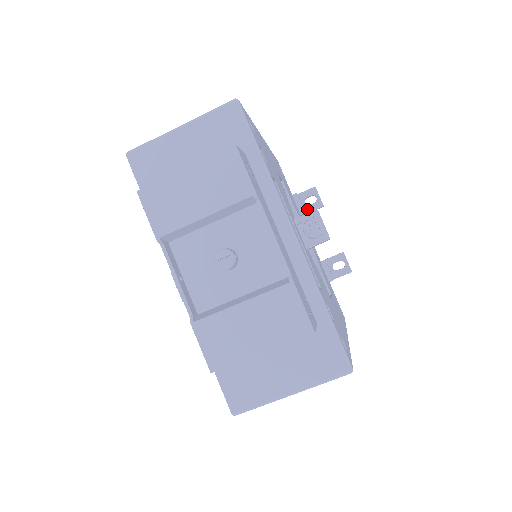
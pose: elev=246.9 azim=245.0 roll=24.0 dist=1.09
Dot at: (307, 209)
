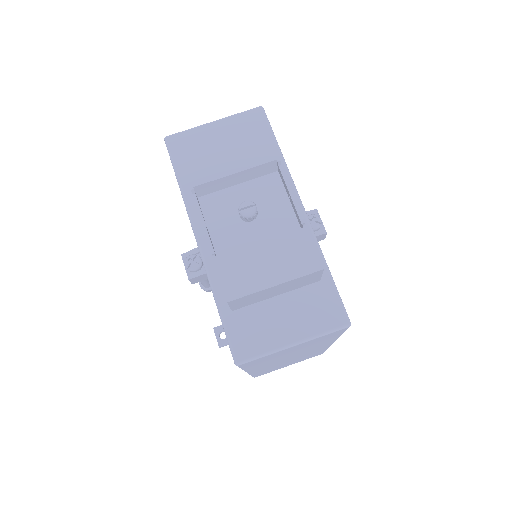
Dot at: occluded
